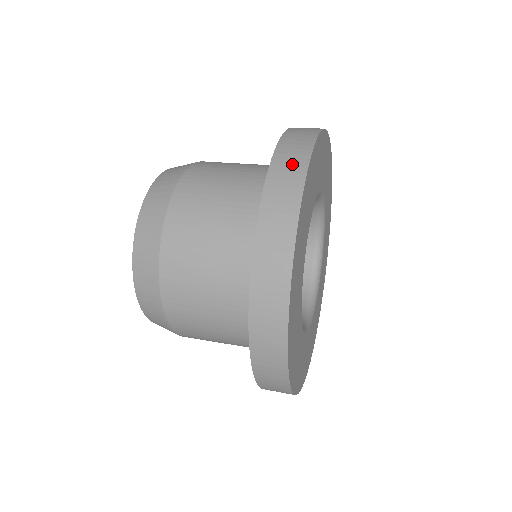
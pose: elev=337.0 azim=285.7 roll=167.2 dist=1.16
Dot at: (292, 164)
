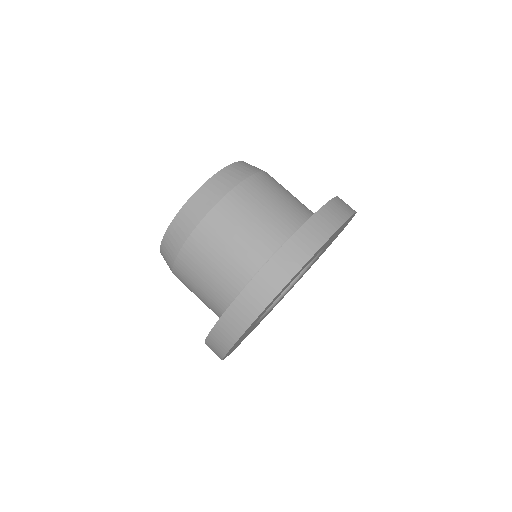
Dot at: (285, 268)
